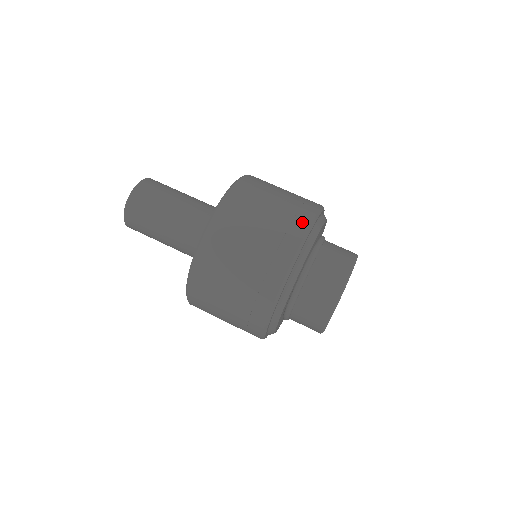
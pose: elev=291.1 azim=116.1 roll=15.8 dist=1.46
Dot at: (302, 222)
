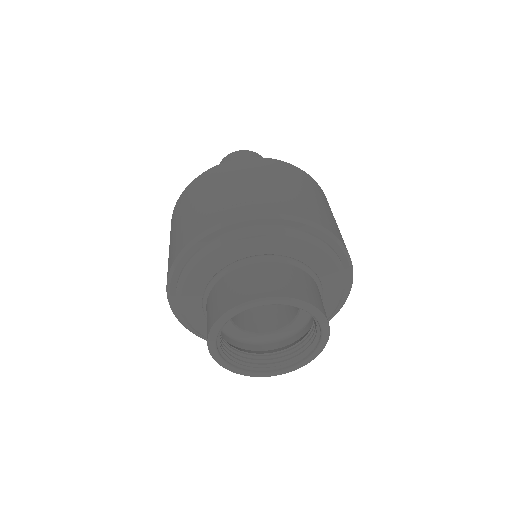
Dot at: (315, 217)
